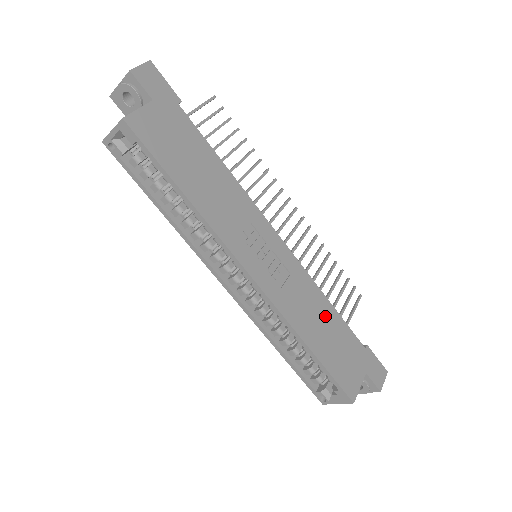
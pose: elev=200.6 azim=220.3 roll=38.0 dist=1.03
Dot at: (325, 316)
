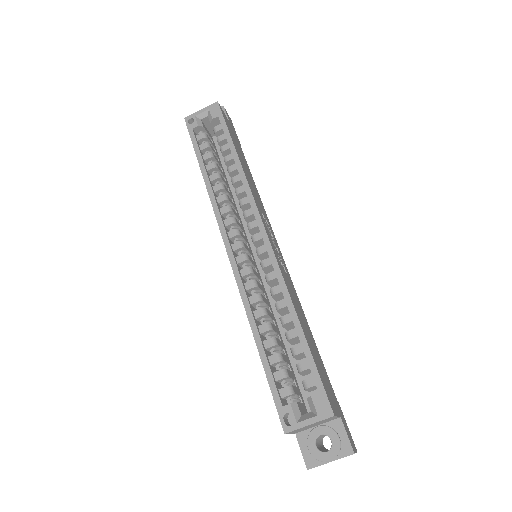
Dot at: (308, 330)
